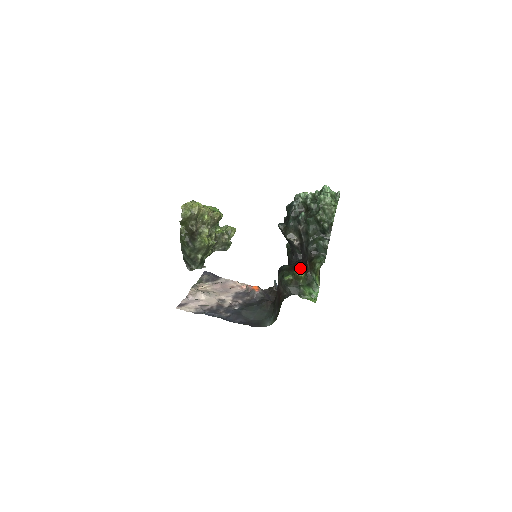
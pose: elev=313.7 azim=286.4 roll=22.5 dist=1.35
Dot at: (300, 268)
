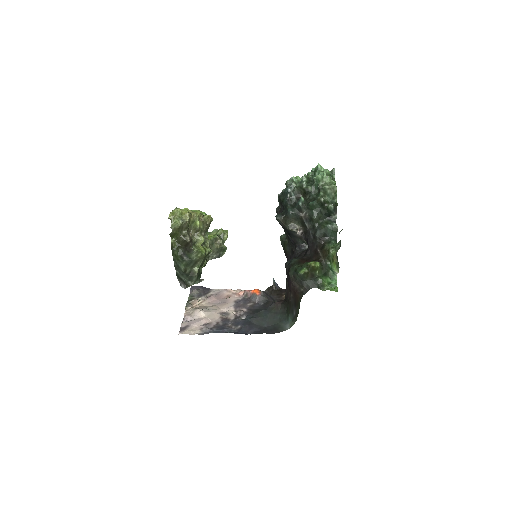
Dot at: (311, 258)
